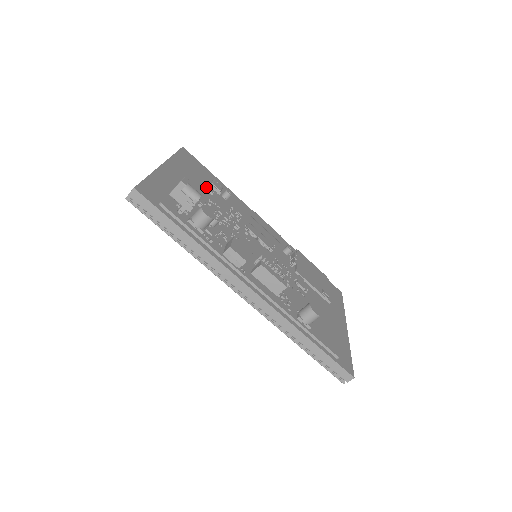
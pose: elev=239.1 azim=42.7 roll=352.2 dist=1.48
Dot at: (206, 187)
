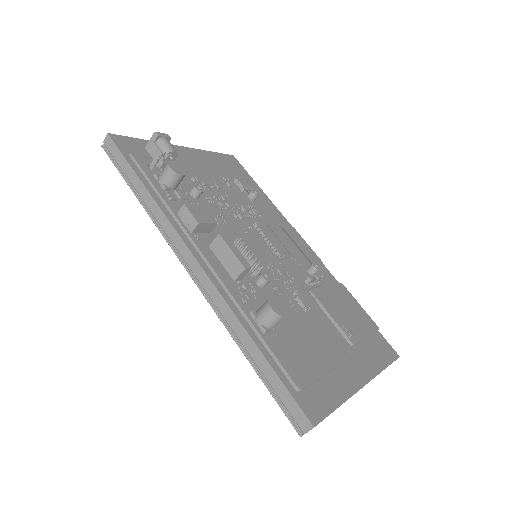
Dot at: (225, 178)
